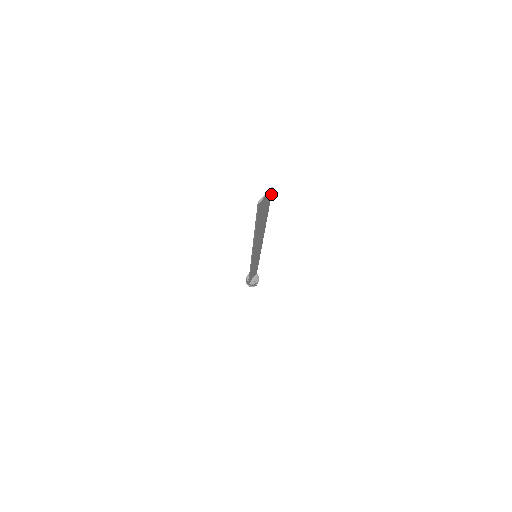
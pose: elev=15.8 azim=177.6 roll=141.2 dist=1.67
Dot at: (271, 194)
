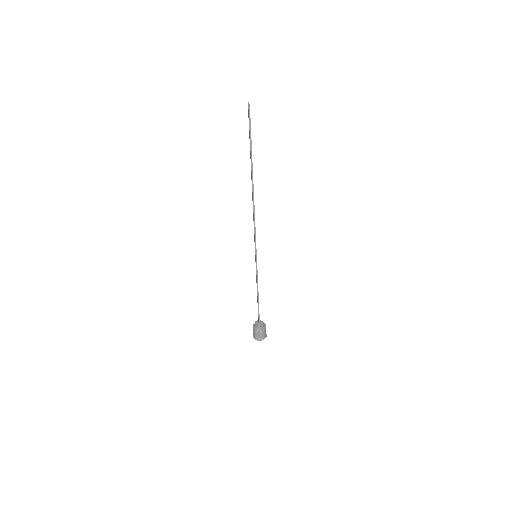
Dot at: occluded
